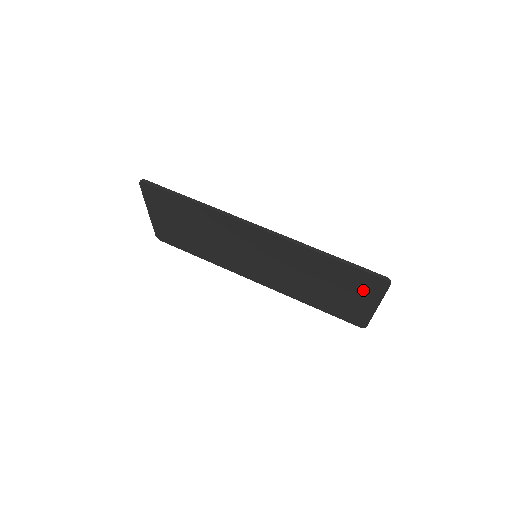
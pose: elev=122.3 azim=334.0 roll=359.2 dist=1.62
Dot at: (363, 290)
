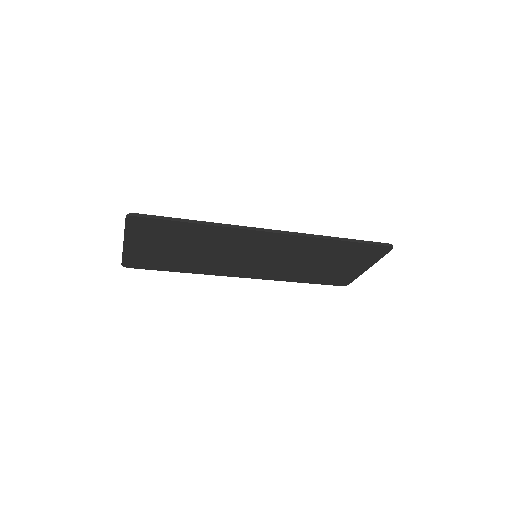
Dot at: (363, 258)
